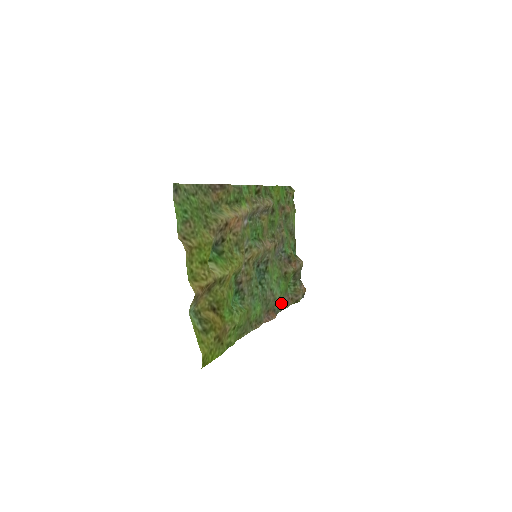
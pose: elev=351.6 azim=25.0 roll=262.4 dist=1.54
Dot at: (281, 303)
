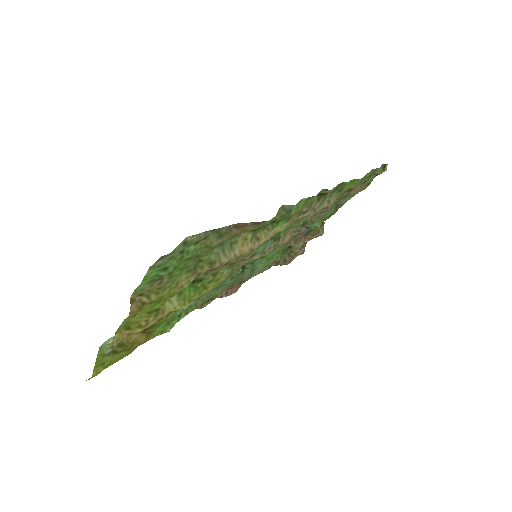
Dot at: occluded
